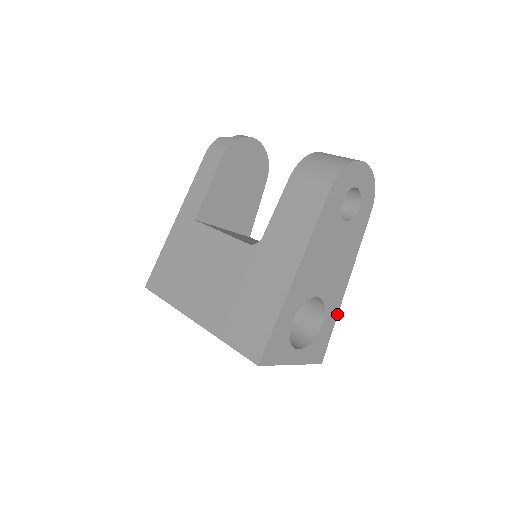
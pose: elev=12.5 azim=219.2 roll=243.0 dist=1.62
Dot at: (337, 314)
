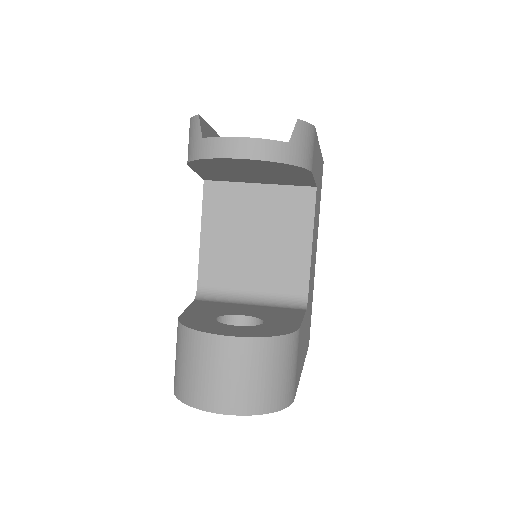
Dot at: occluded
